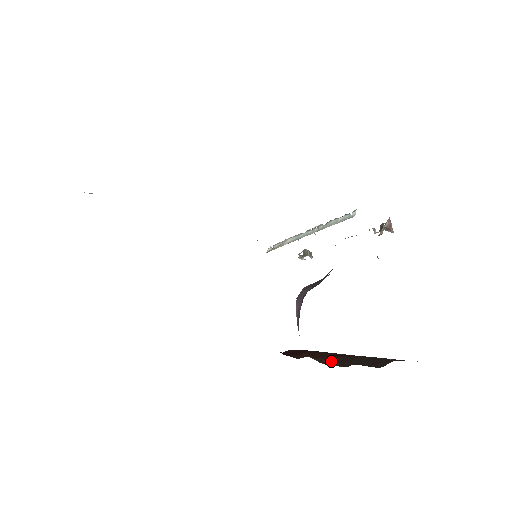
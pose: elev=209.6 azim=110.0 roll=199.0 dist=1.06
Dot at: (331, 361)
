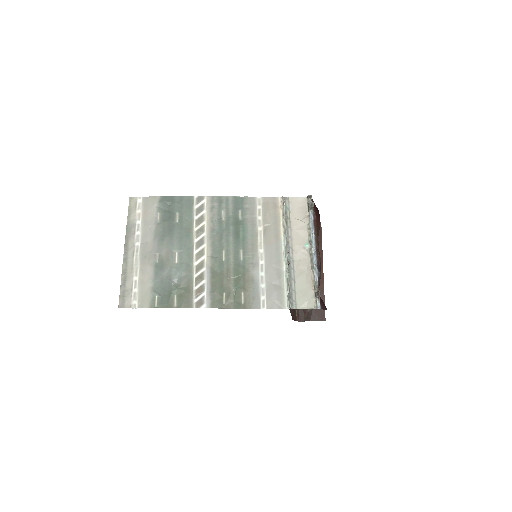
Dot at: occluded
